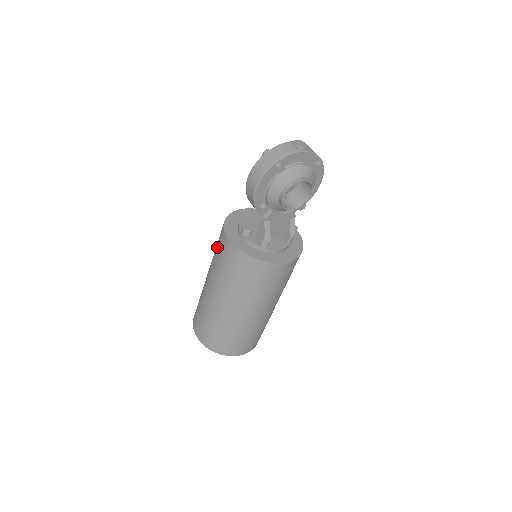
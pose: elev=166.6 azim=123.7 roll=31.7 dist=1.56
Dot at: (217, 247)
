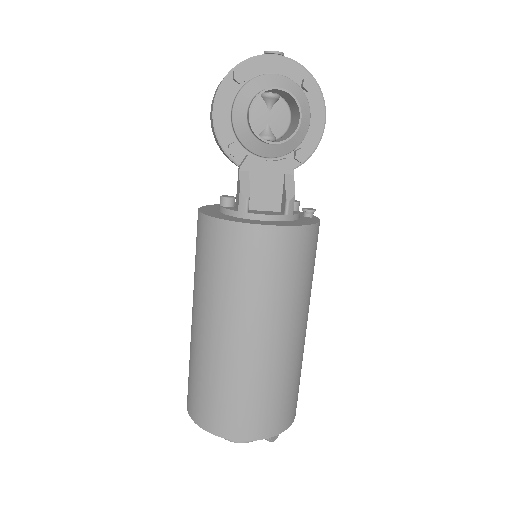
Dot at: occluded
